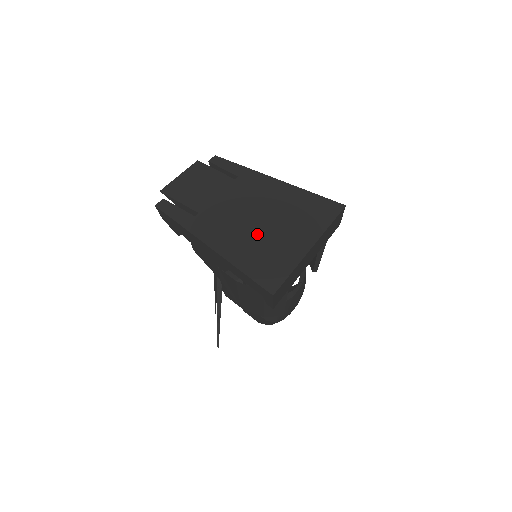
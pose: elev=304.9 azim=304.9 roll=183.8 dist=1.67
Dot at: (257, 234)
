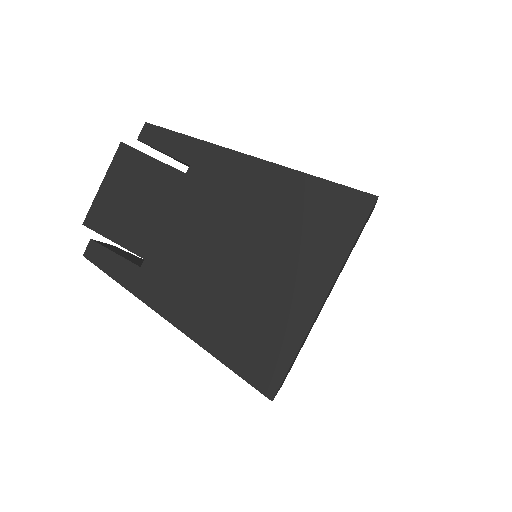
Dot at: (235, 288)
